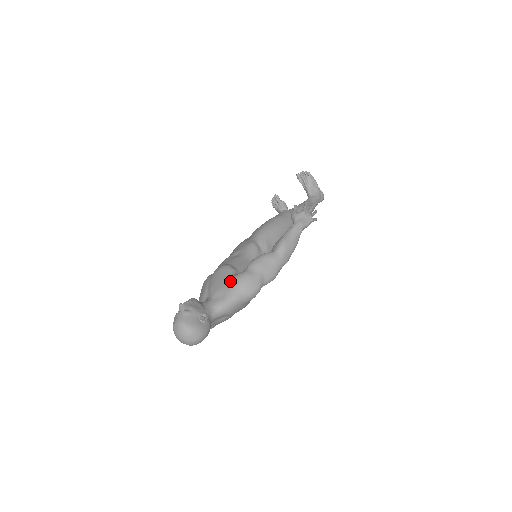
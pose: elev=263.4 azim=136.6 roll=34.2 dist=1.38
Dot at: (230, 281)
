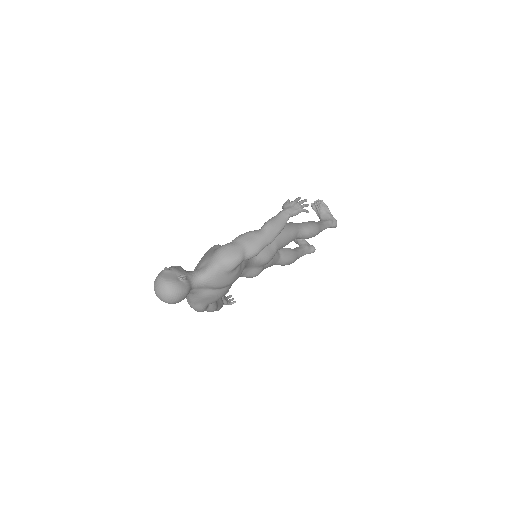
Dot at: (214, 251)
